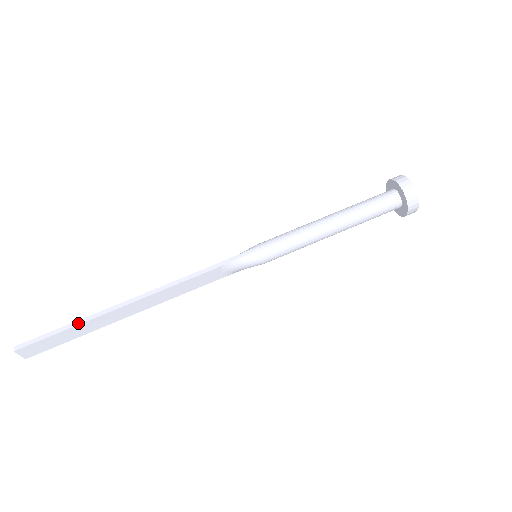
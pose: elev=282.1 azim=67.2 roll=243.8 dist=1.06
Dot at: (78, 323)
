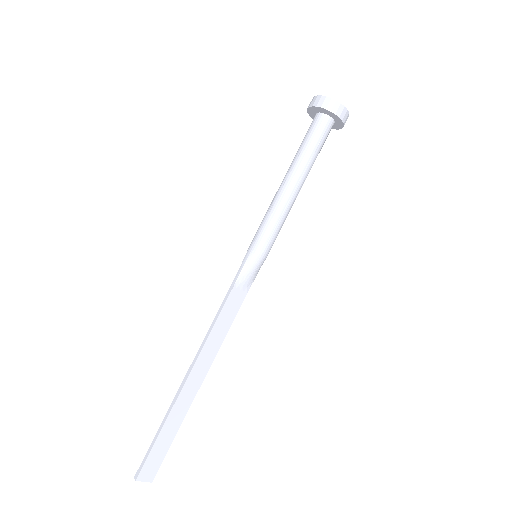
Dot at: (165, 420)
